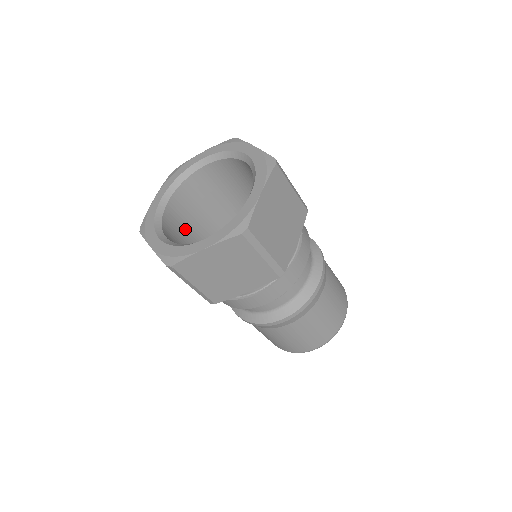
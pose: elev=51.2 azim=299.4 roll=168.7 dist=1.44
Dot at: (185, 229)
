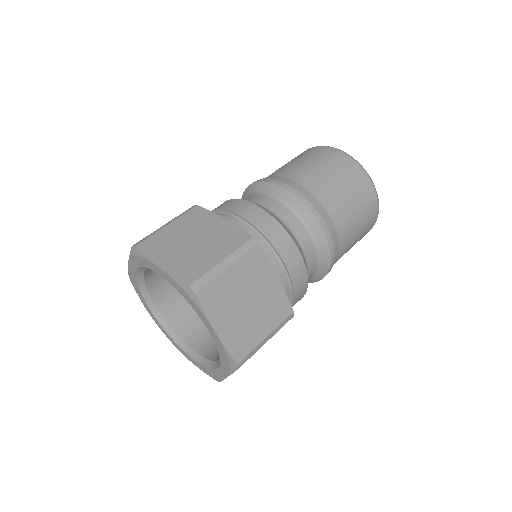
Dot at: occluded
